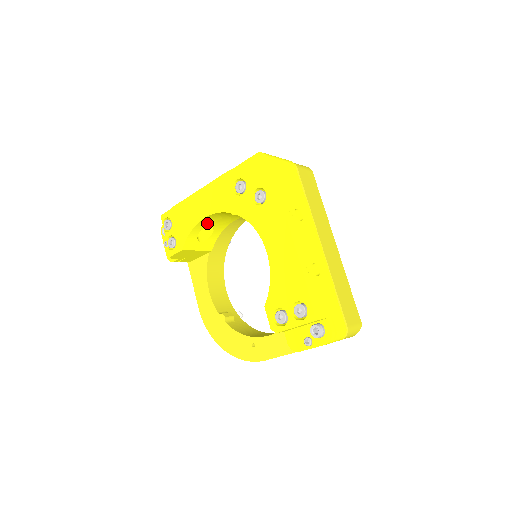
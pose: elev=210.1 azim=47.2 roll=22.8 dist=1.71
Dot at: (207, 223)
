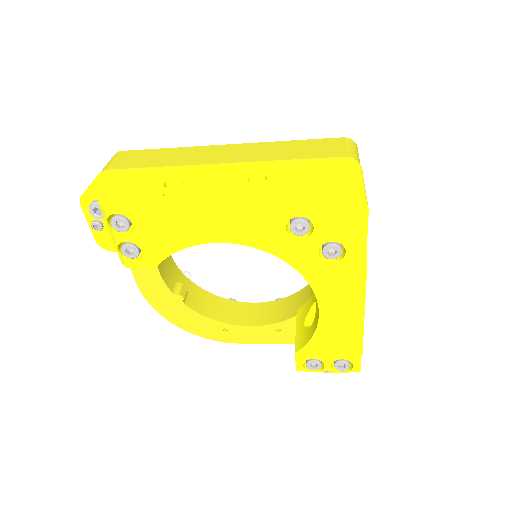
Dot at: occluded
